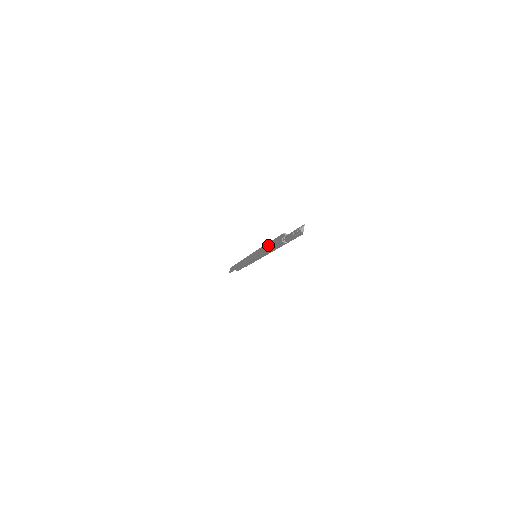
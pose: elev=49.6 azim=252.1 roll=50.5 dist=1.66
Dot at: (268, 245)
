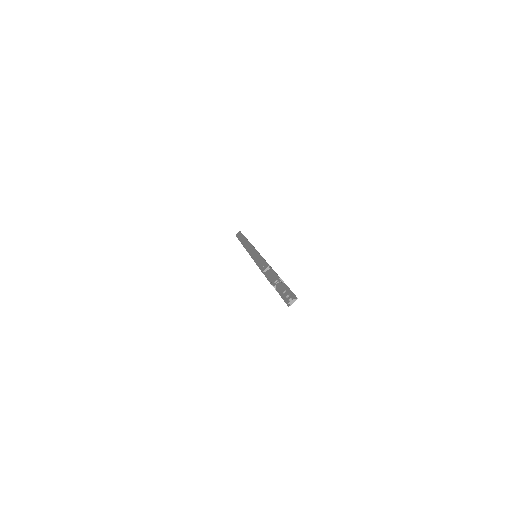
Dot at: (265, 267)
